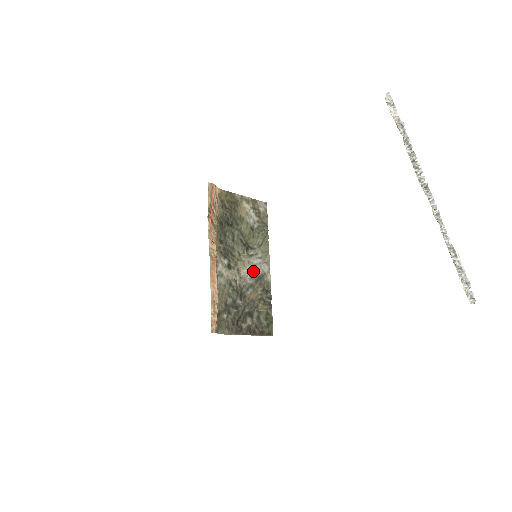
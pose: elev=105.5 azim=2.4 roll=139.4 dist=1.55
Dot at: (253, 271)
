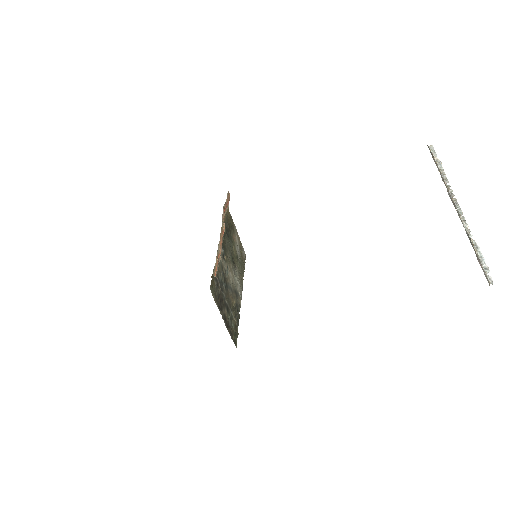
Dot at: (234, 282)
